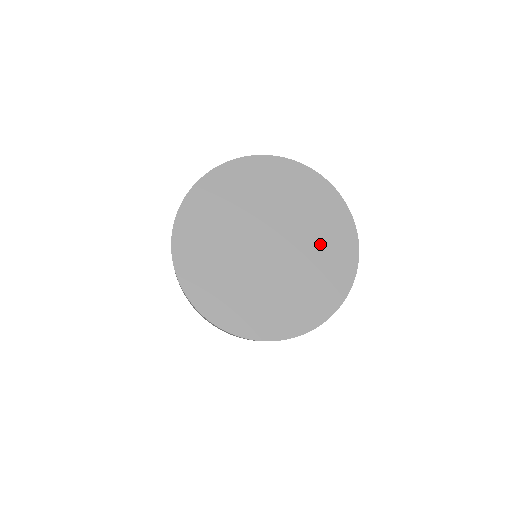
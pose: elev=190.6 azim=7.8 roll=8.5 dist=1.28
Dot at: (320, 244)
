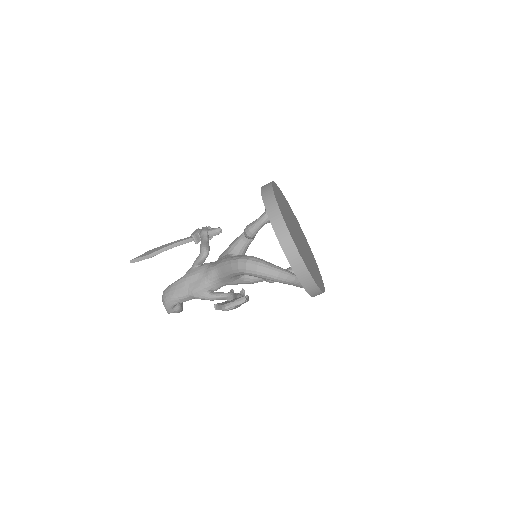
Dot at: (313, 268)
